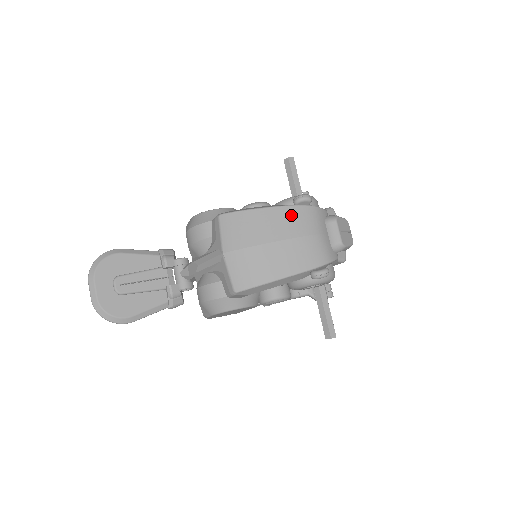
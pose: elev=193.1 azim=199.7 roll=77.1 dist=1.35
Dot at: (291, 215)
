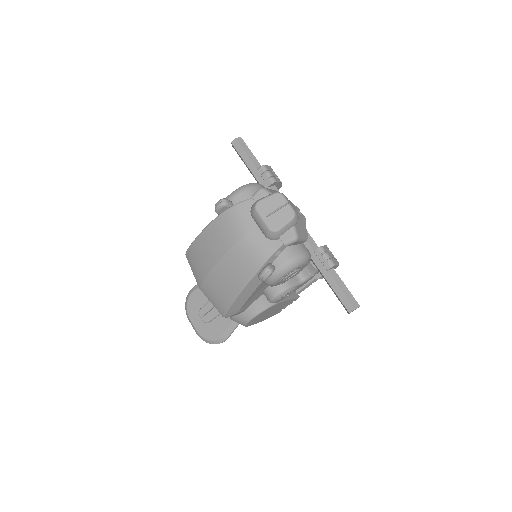
Dot at: (216, 231)
